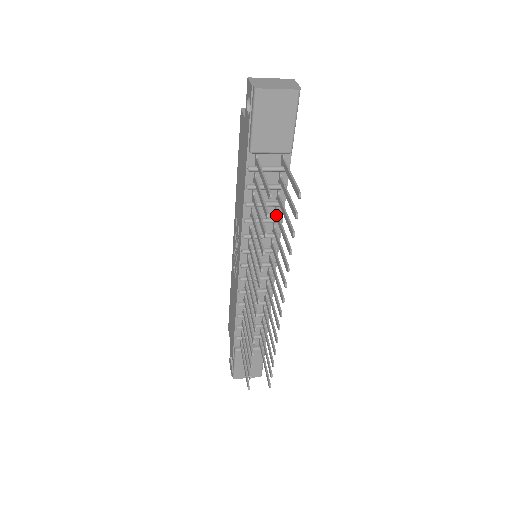
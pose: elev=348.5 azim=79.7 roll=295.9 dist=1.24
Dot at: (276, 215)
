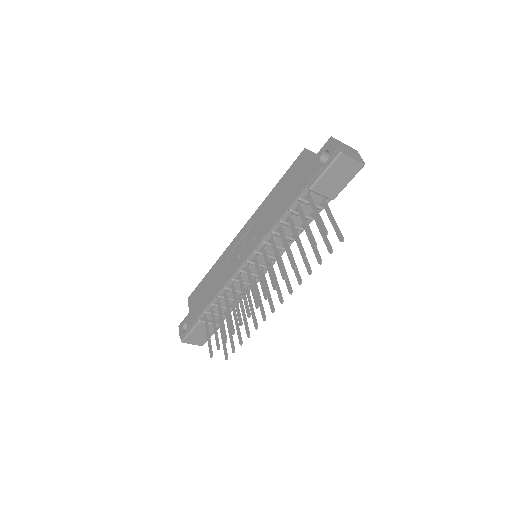
Dot at: occluded
